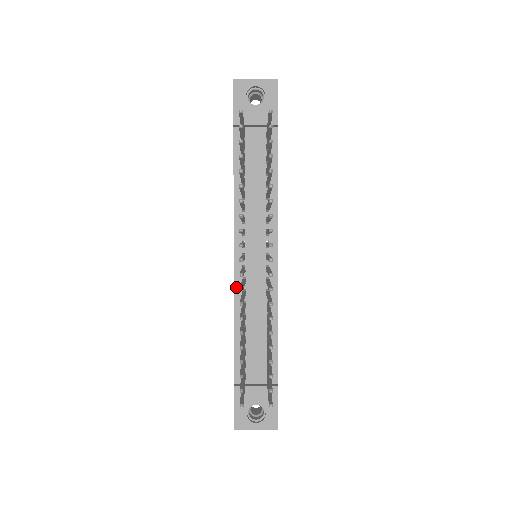
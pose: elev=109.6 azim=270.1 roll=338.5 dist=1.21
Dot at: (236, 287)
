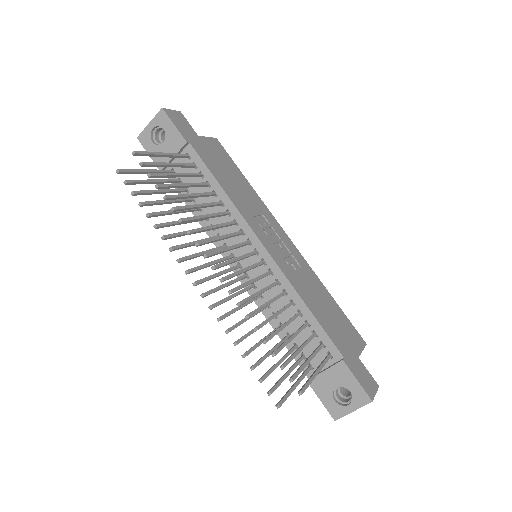
Dot at: occluded
